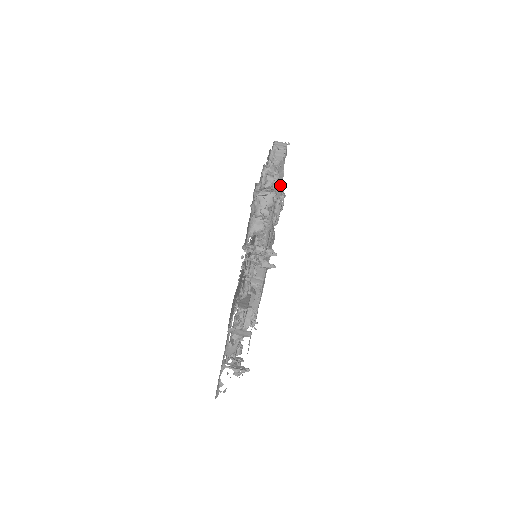
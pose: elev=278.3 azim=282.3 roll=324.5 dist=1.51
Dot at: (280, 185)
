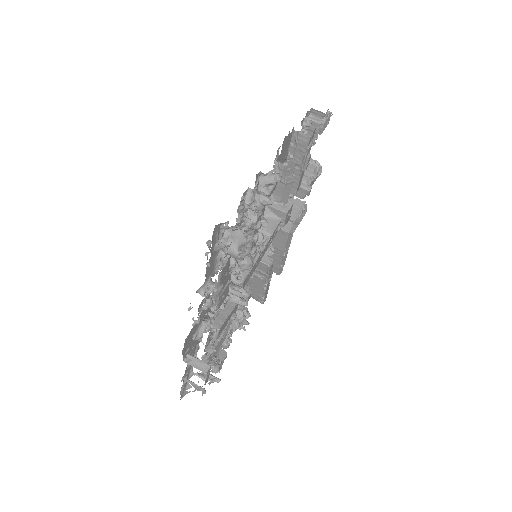
Dot at: (256, 224)
